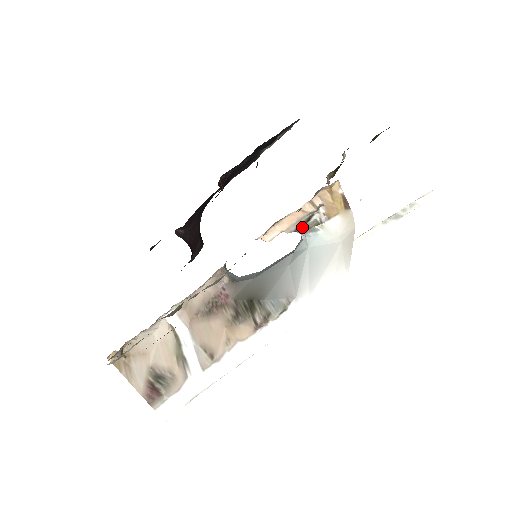
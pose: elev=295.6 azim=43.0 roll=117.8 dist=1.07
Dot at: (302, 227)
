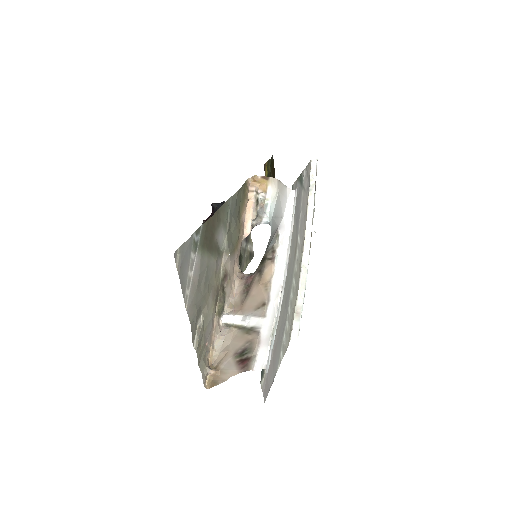
Dot at: (259, 209)
